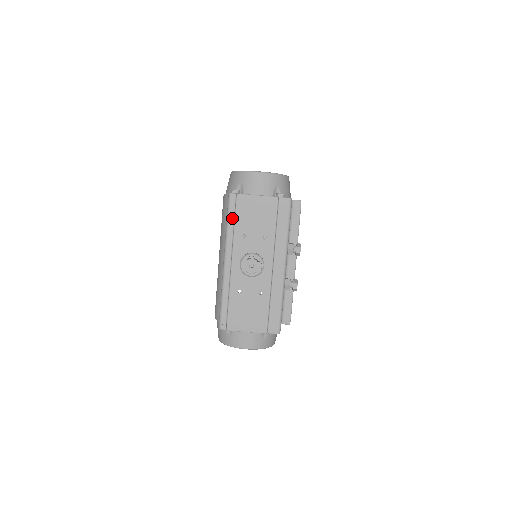
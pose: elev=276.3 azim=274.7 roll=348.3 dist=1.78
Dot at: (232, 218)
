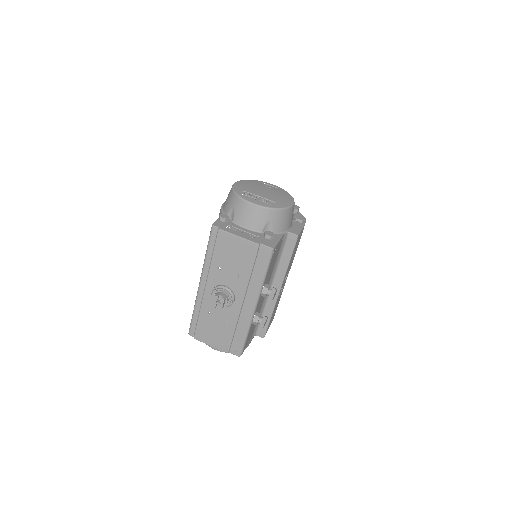
Dot at: (211, 249)
